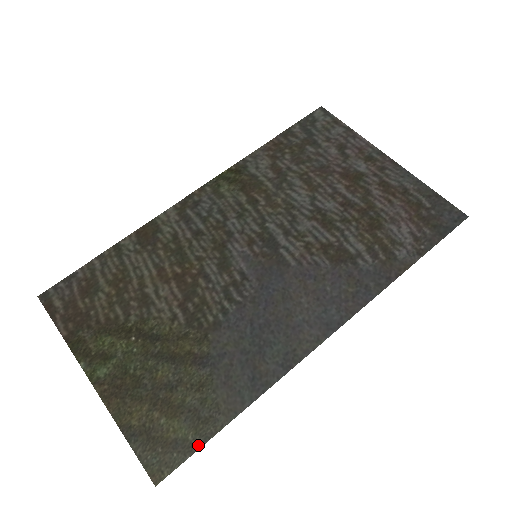
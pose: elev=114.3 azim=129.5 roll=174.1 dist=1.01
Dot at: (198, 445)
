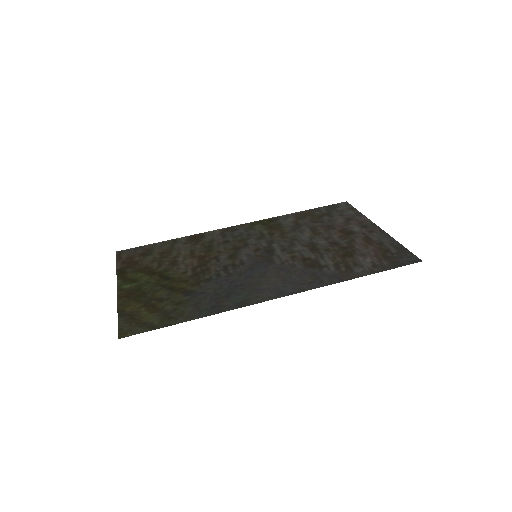
Dot at: (157, 327)
